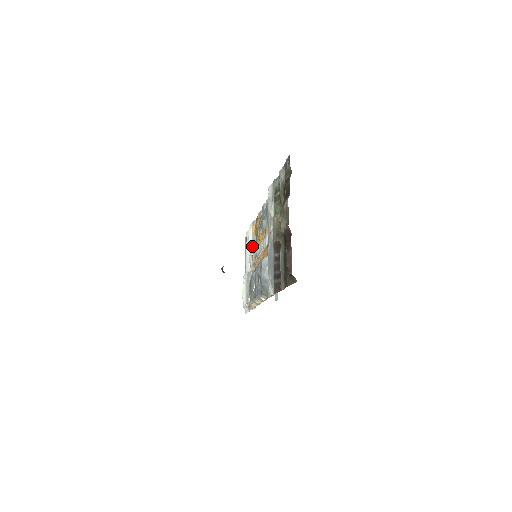
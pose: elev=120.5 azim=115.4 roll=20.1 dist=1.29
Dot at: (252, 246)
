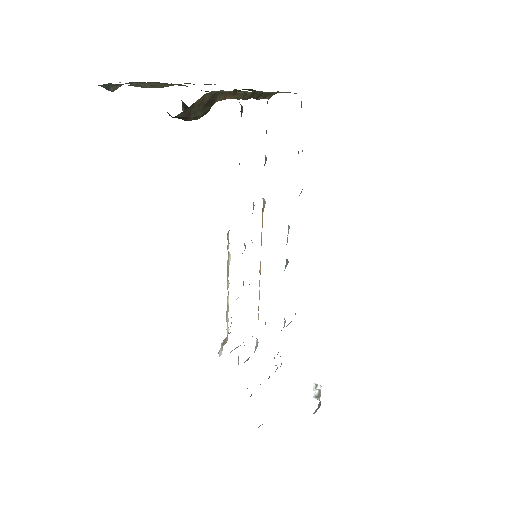
Dot at: occluded
